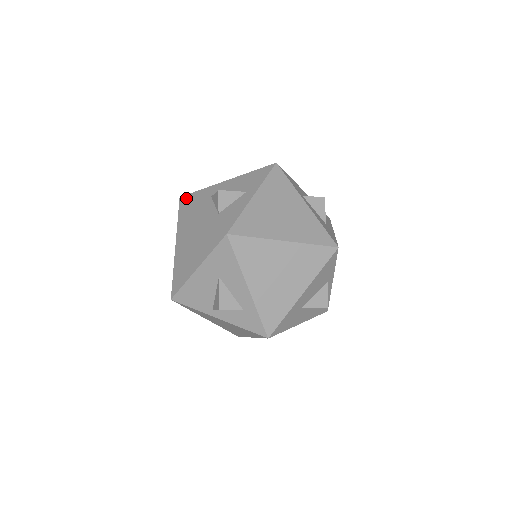
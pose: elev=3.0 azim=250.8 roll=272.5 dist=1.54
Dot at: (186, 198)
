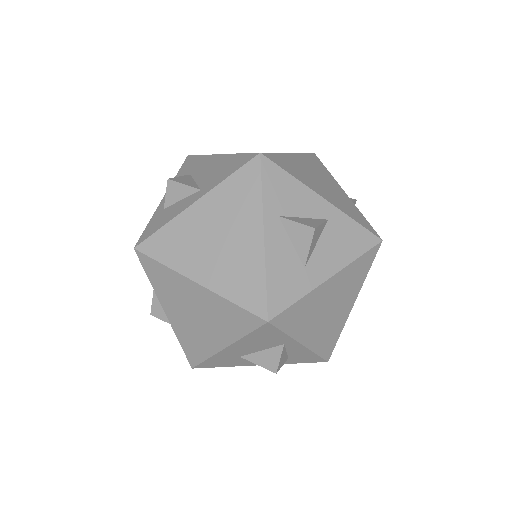
Dot at: (186, 161)
